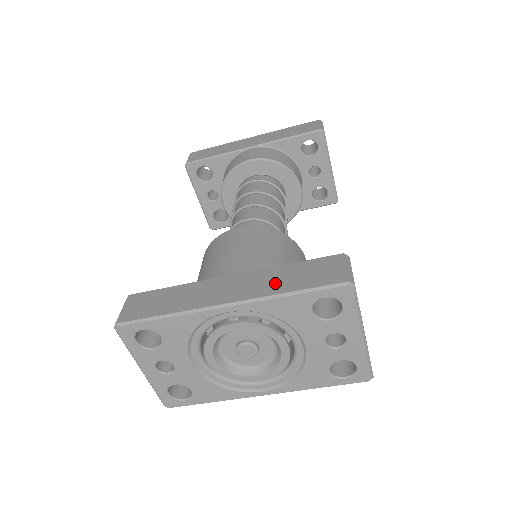
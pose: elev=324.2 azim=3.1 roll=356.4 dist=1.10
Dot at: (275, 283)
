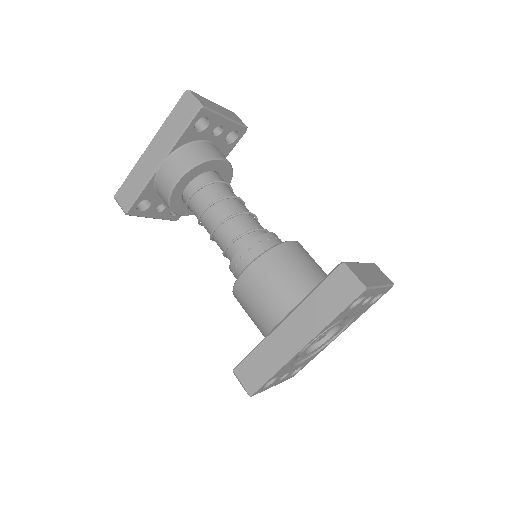
Dot at: (318, 315)
